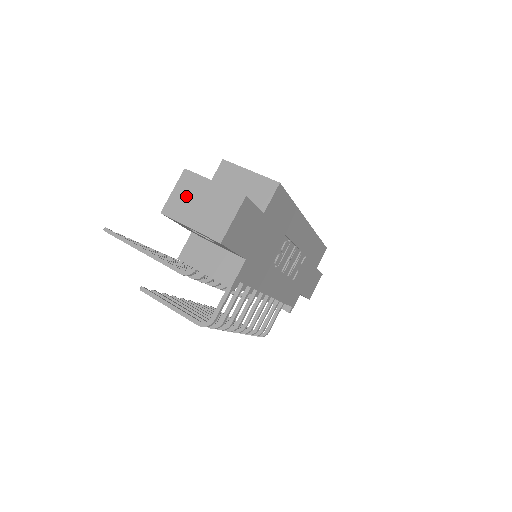
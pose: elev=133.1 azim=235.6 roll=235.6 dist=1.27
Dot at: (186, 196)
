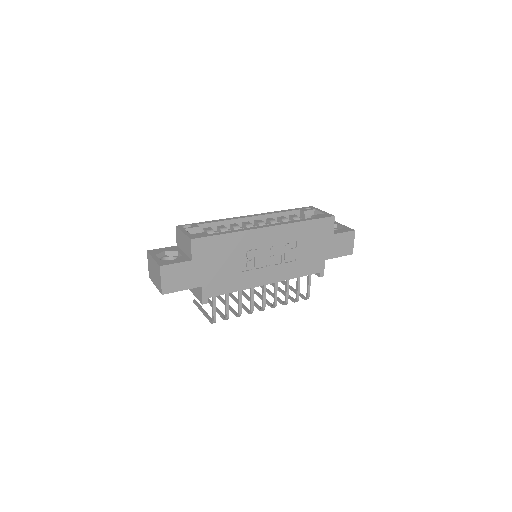
Dot at: (150, 267)
